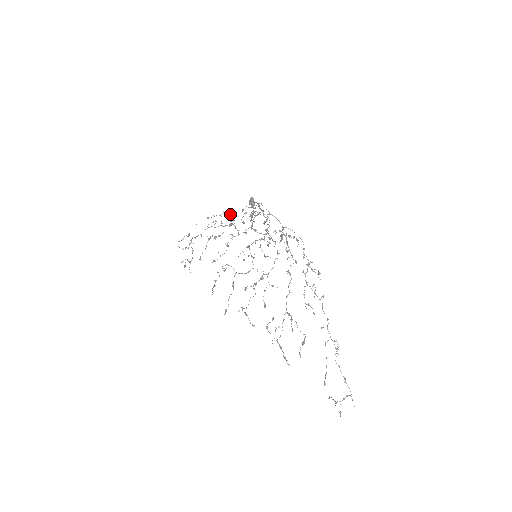
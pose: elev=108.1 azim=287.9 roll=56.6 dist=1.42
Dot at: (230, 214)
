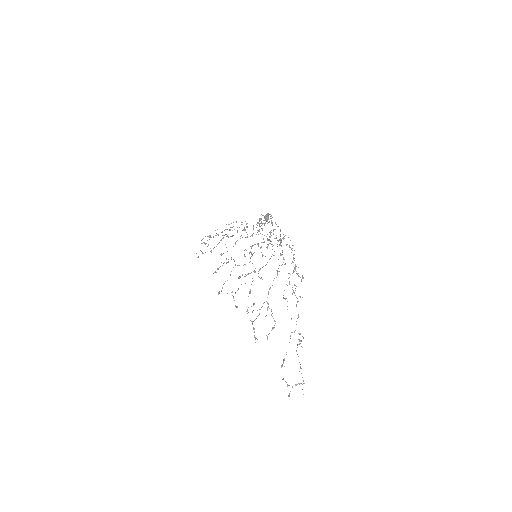
Dot at: (246, 223)
